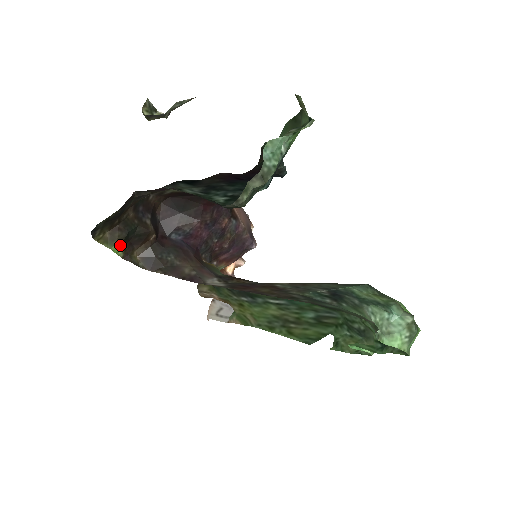
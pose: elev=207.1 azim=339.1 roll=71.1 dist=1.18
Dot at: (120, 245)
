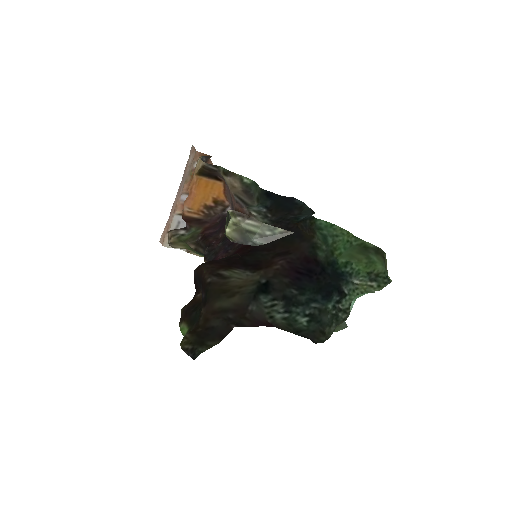
Dot at: (188, 329)
